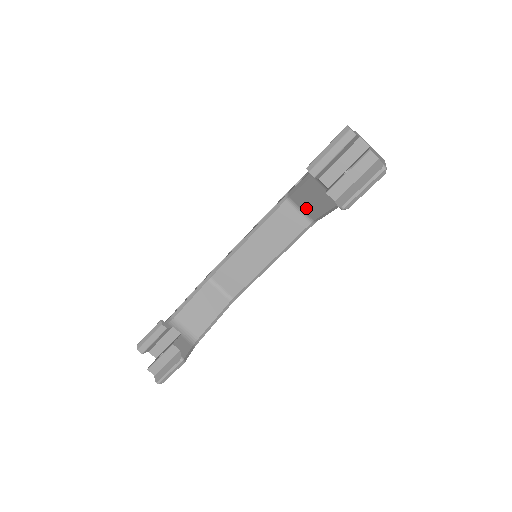
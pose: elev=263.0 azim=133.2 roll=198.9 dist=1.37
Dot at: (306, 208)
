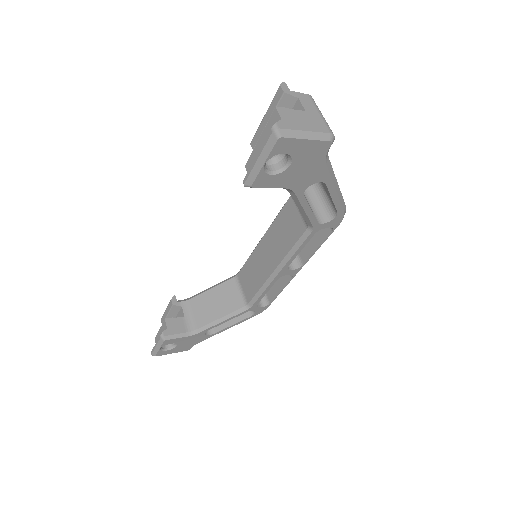
Dot at: occluded
